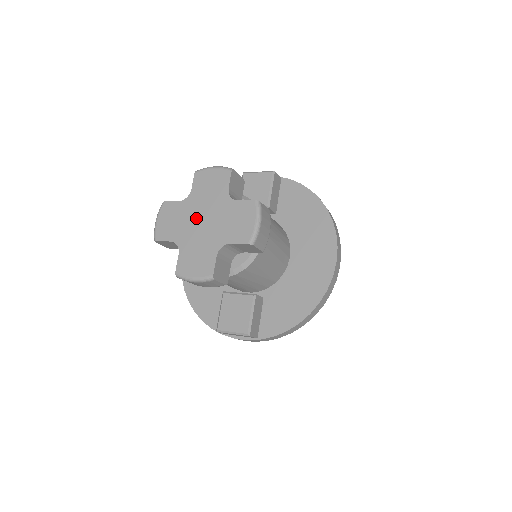
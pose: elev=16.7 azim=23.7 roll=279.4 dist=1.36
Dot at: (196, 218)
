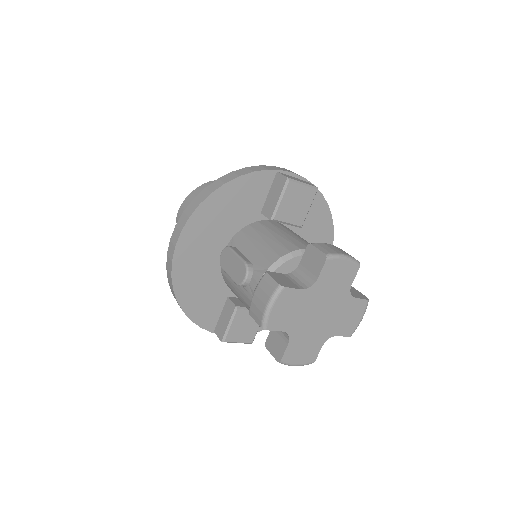
Dot at: (315, 310)
